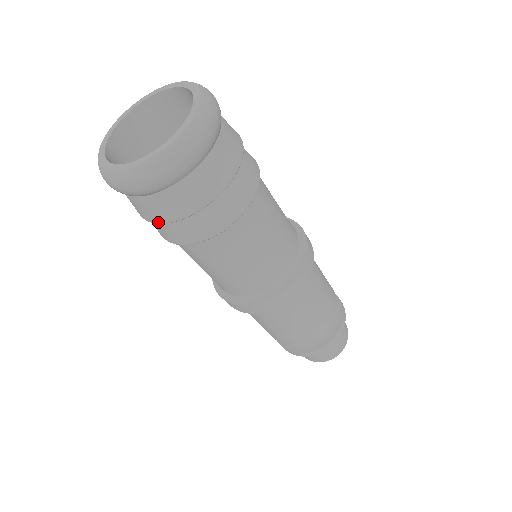
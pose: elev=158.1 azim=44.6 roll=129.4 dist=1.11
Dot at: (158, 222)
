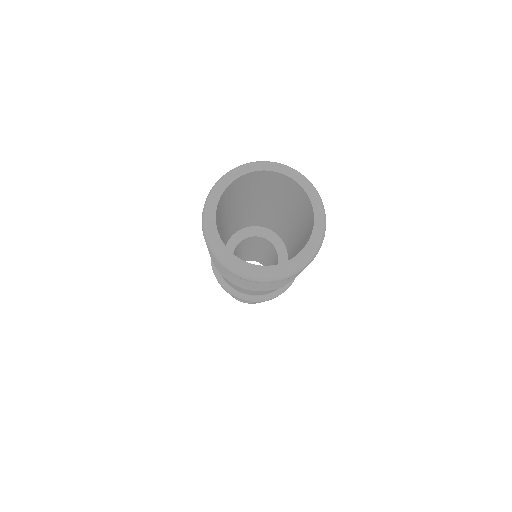
Dot at: (278, 285)
